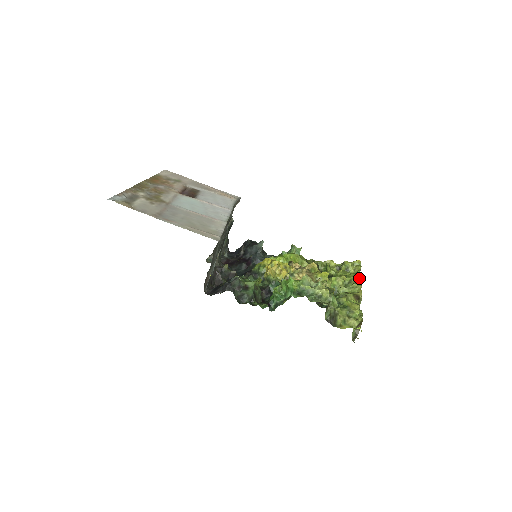
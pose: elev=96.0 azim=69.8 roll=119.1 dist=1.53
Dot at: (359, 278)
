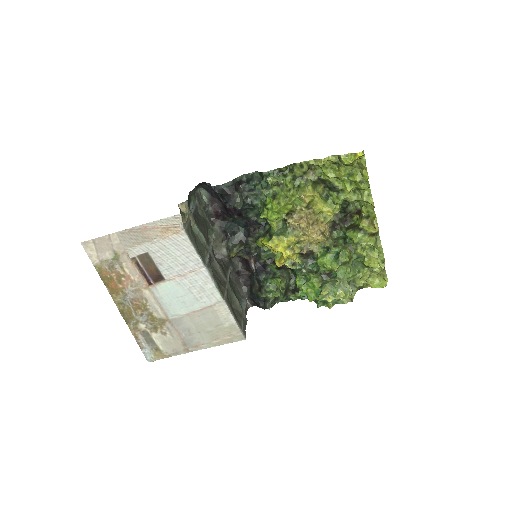
Dot at: (367, 179)
